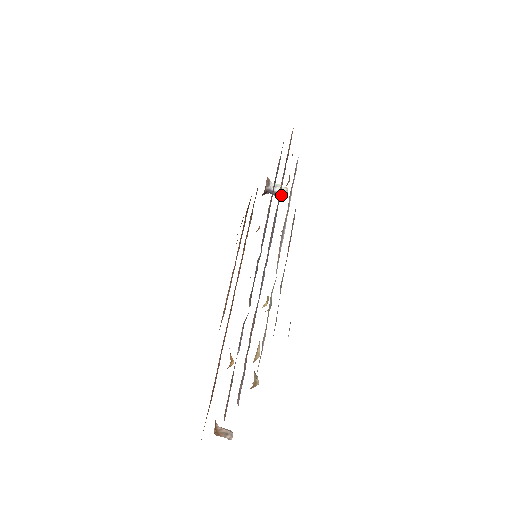
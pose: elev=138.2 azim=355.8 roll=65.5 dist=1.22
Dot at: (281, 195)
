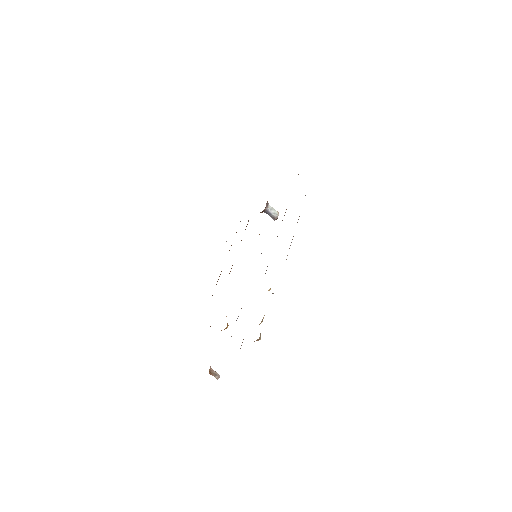
Dot at: (274, 216)
